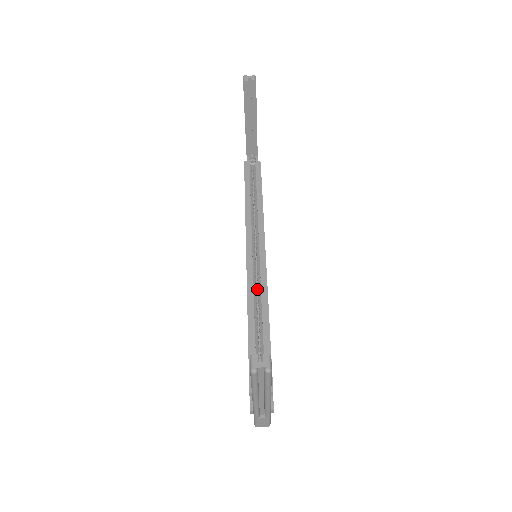
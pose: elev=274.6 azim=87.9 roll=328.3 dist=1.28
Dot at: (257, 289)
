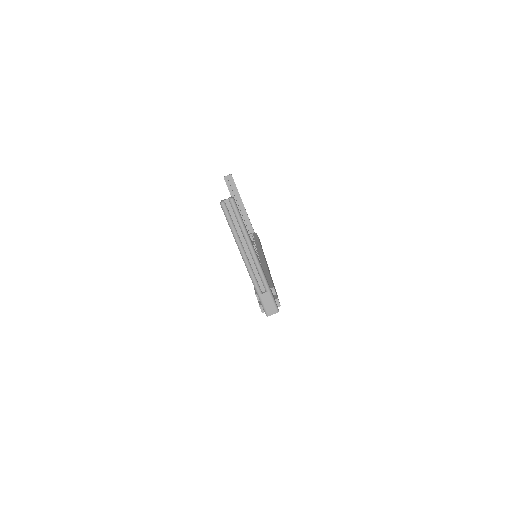
Dot at: occluded
